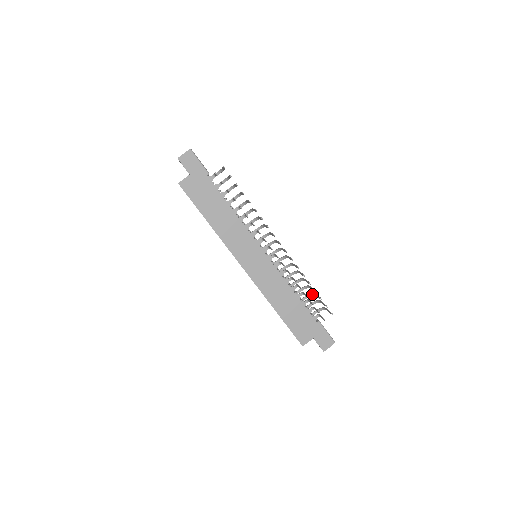
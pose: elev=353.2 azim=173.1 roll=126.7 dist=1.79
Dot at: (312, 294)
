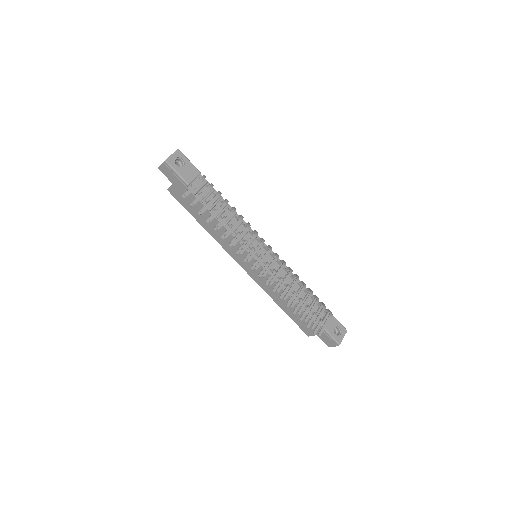
Dot at: (317, 299)
